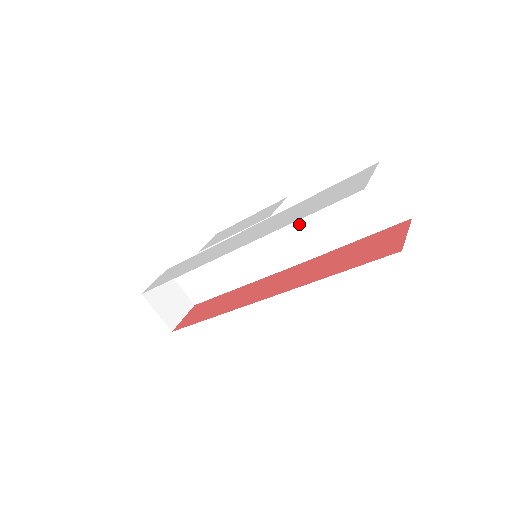
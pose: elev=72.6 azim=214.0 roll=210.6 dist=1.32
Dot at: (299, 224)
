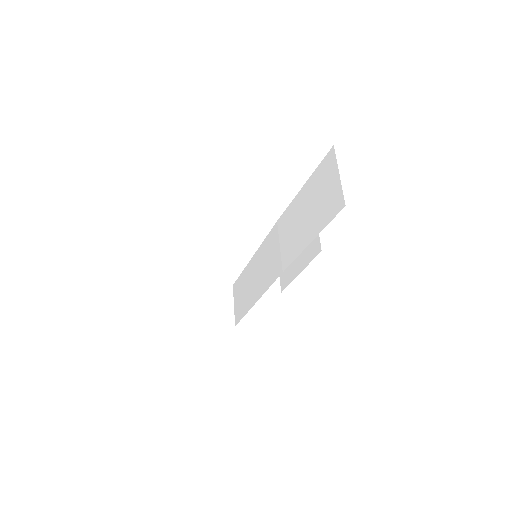
Dot at: (288, 225)
